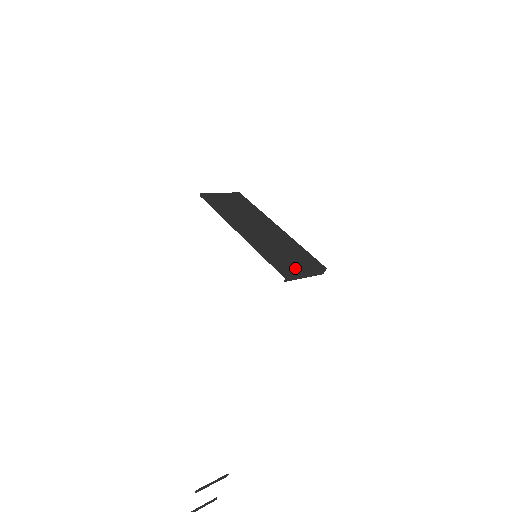
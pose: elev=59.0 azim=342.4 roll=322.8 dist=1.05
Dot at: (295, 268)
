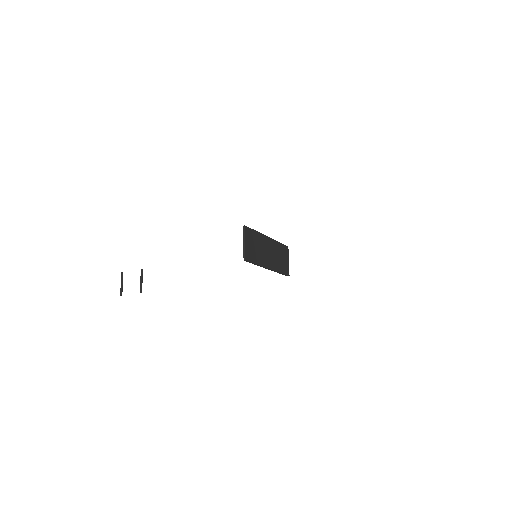
Dot at: (287, 266)
